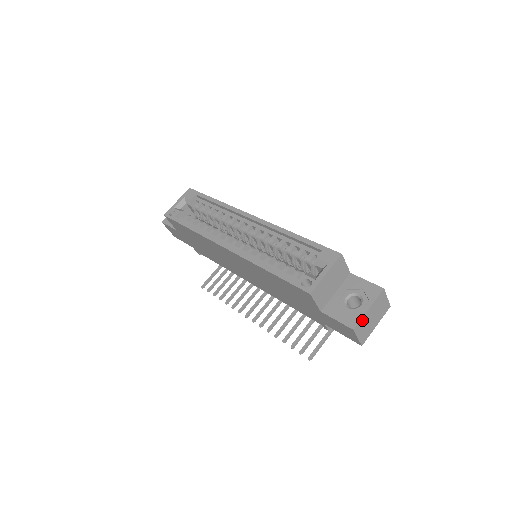
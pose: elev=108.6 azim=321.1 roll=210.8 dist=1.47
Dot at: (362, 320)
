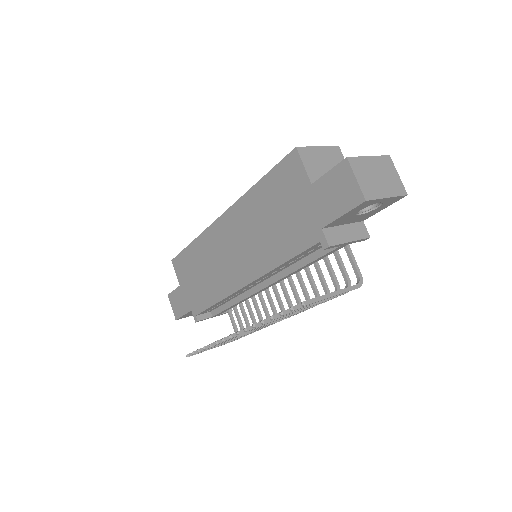
Dot at: (360, 160)
